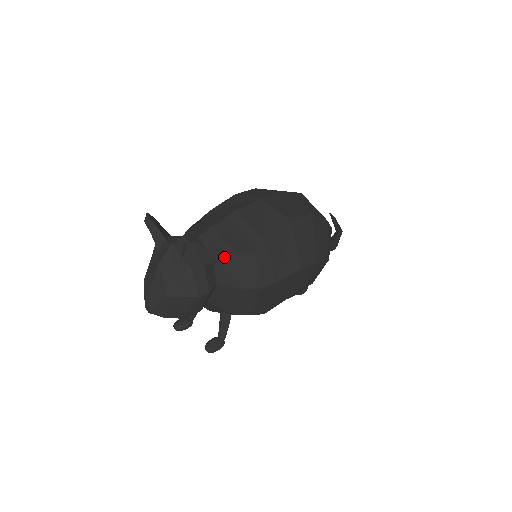
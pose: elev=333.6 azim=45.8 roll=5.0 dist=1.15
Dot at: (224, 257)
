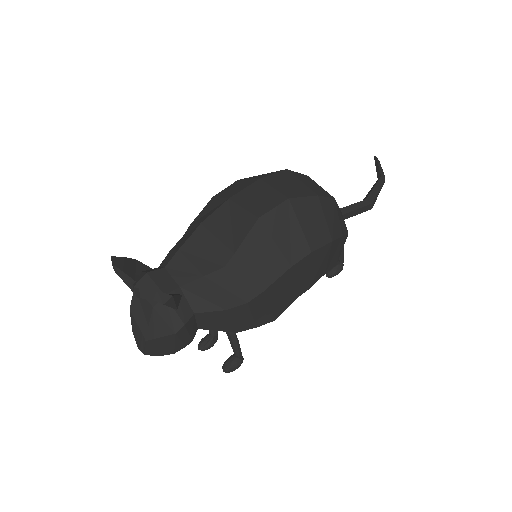
Dot at: (191, 284)
